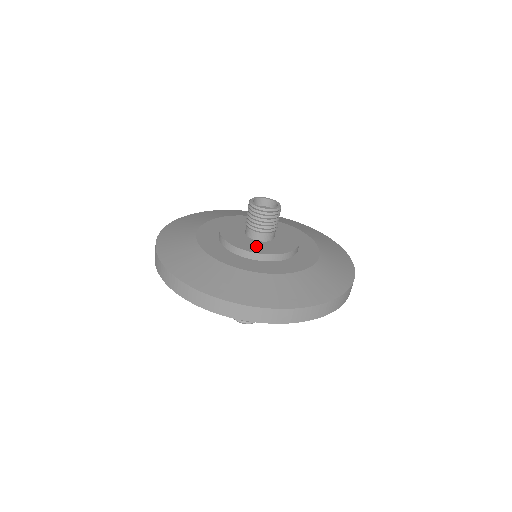
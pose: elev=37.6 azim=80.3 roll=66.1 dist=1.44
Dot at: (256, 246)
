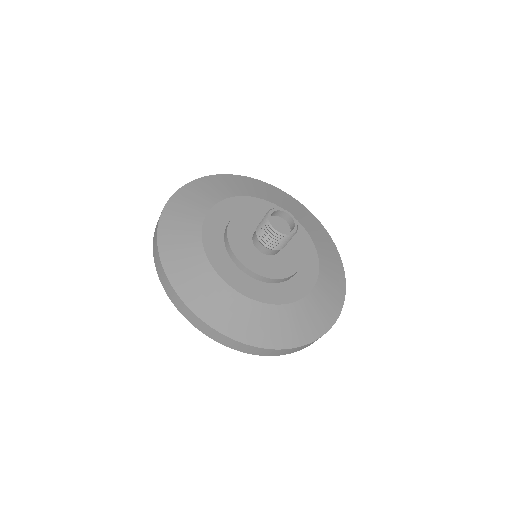
Dot at: (274, 266)
